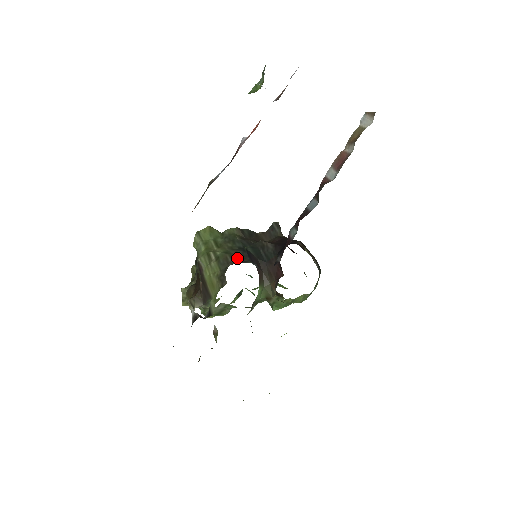
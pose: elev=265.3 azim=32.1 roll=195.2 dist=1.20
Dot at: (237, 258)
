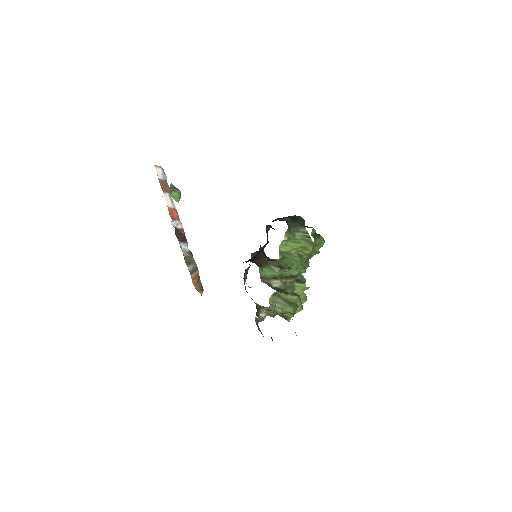
Dot at: occluded
